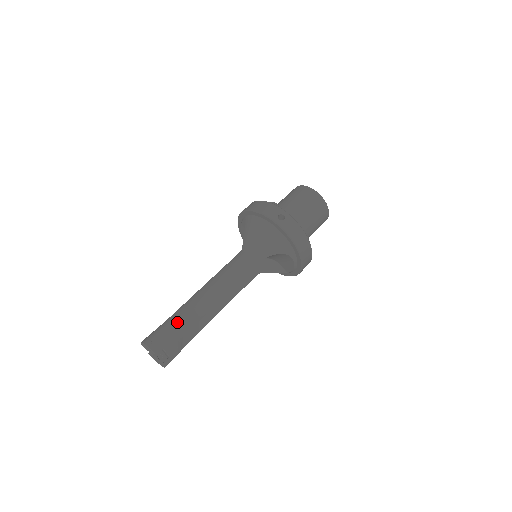
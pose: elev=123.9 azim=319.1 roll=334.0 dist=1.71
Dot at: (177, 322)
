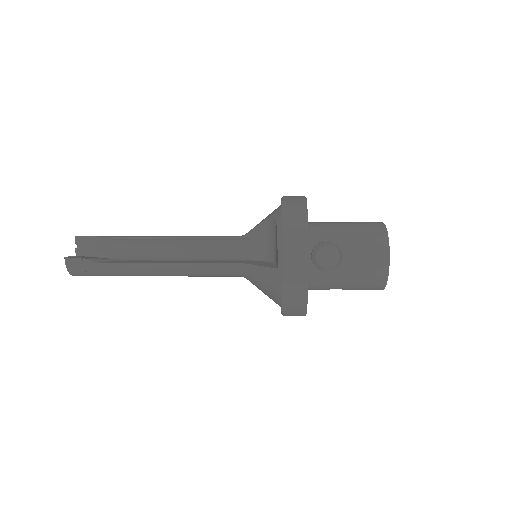
Dot at: occluded
